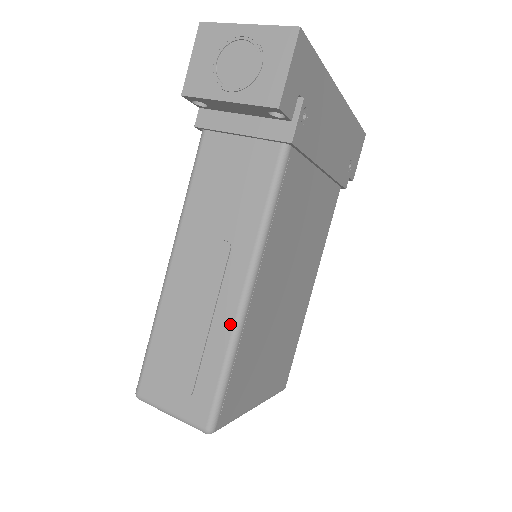
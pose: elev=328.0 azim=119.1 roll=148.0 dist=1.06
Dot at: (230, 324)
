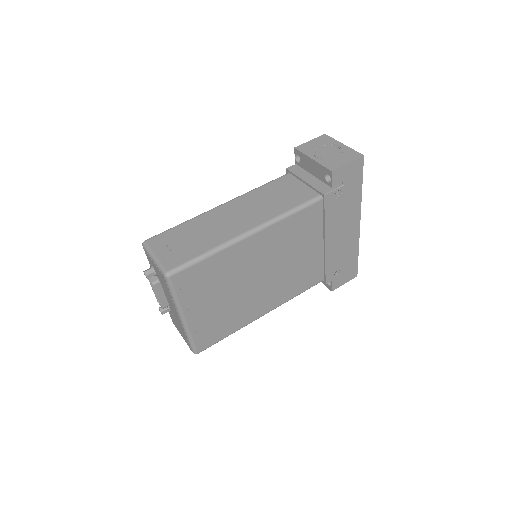
Dot at: (228, 239)
